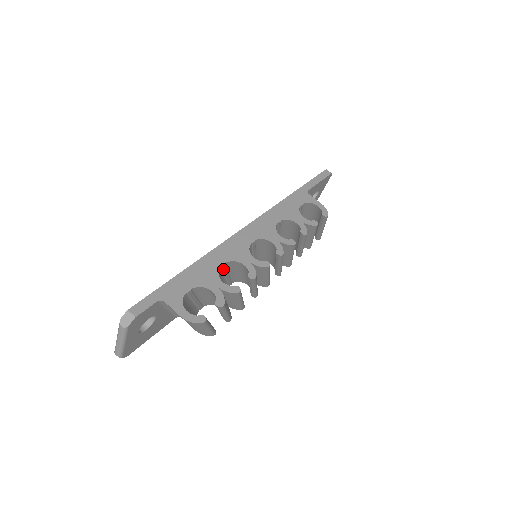
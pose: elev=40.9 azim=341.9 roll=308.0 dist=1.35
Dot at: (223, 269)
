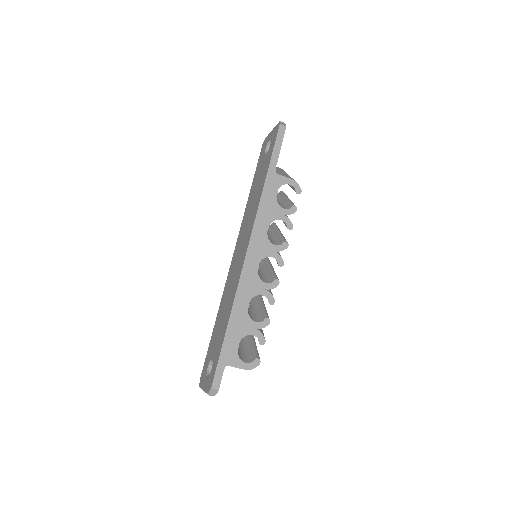
Dot at: occluded
